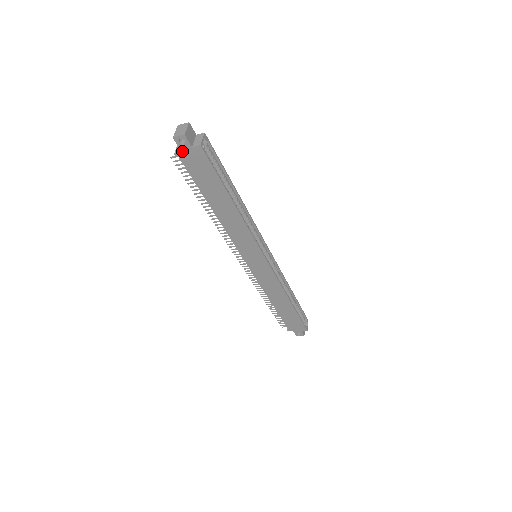
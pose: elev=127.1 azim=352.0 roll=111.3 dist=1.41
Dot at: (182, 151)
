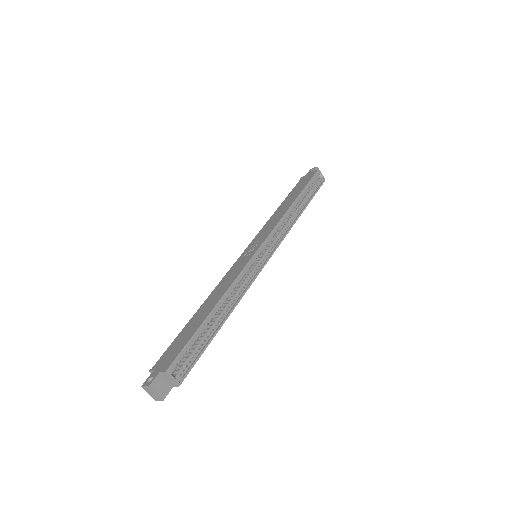
Dot at: occluded
